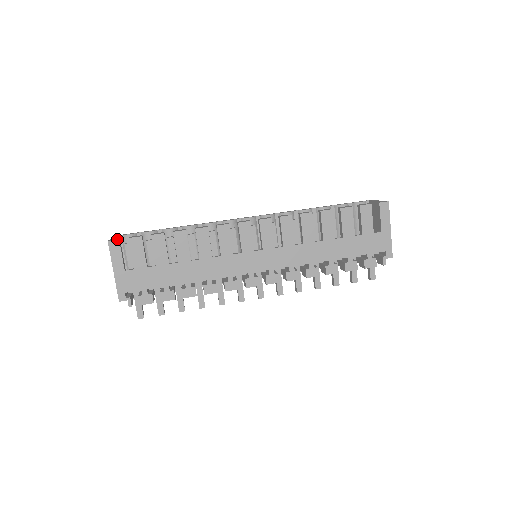
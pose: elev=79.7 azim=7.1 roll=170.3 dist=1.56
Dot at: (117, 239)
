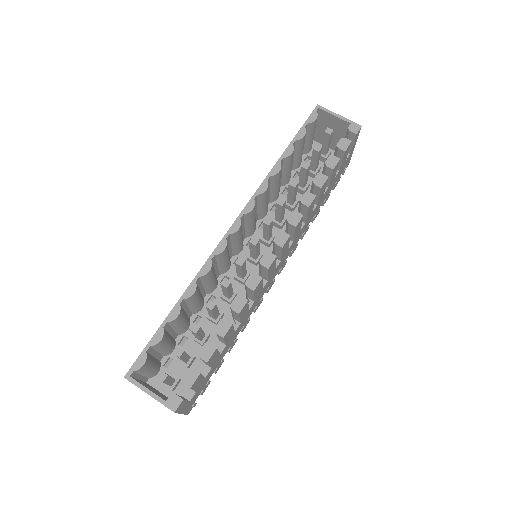
Dot at: (180, 401)
